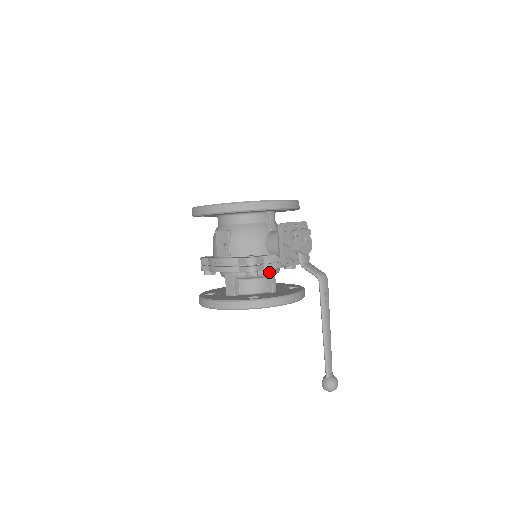
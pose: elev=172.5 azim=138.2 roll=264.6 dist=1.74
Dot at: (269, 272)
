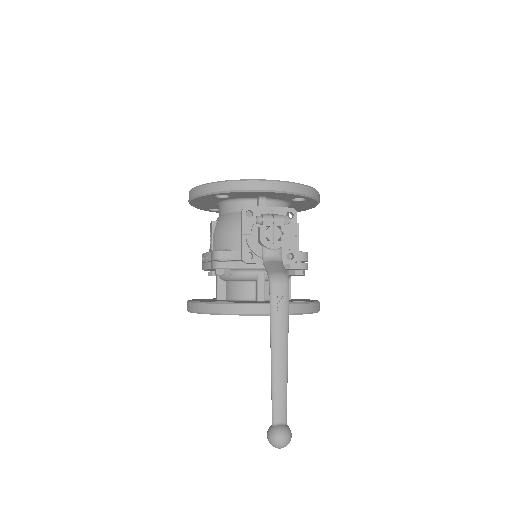
Dot at: (254, 274)
